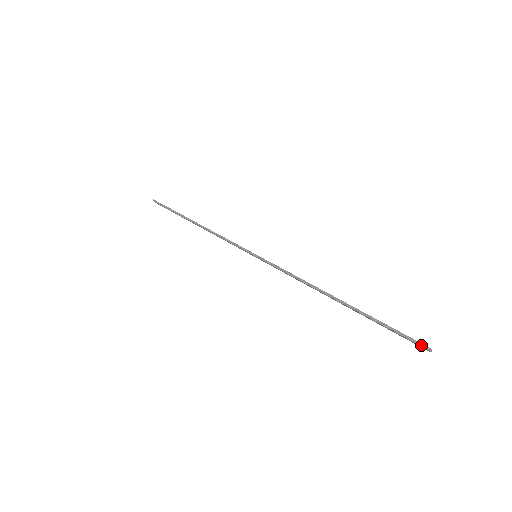
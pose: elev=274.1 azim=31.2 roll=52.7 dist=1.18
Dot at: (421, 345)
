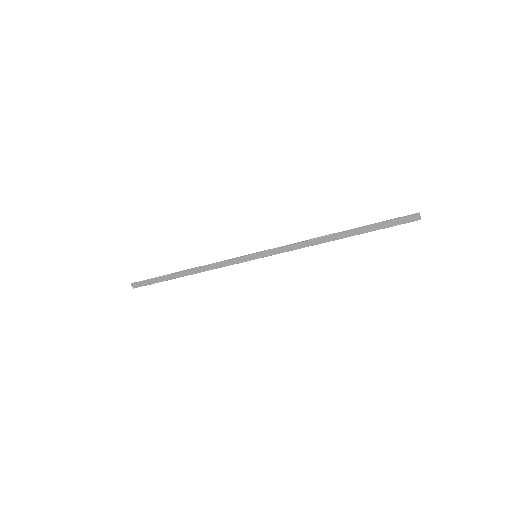
Dot at: (413, 214)
